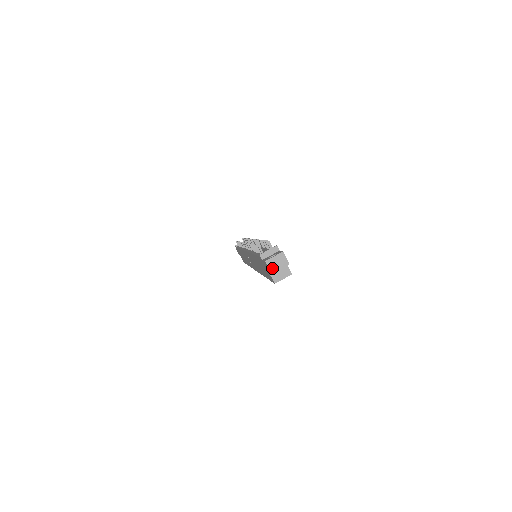
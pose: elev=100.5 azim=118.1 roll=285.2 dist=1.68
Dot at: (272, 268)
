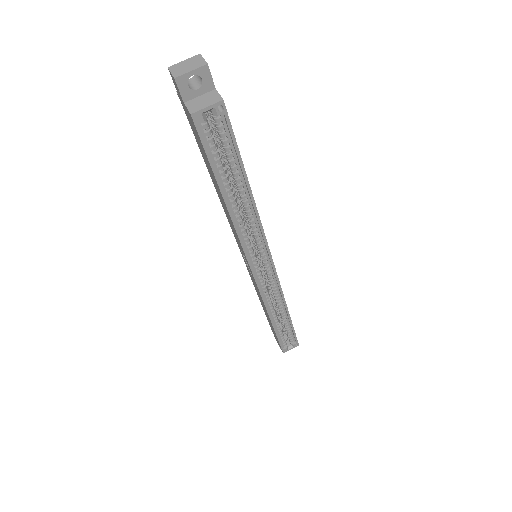
Dot at: (177, 73)
